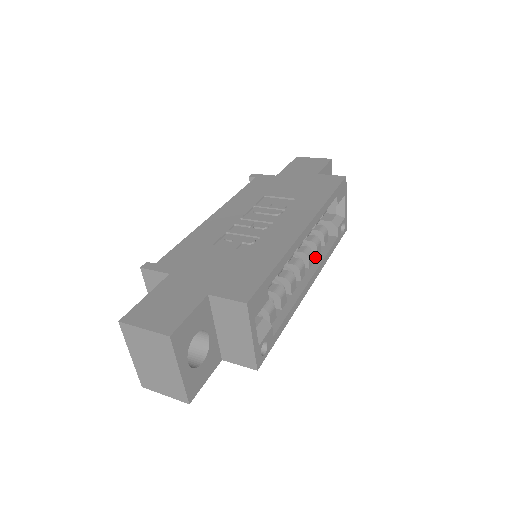
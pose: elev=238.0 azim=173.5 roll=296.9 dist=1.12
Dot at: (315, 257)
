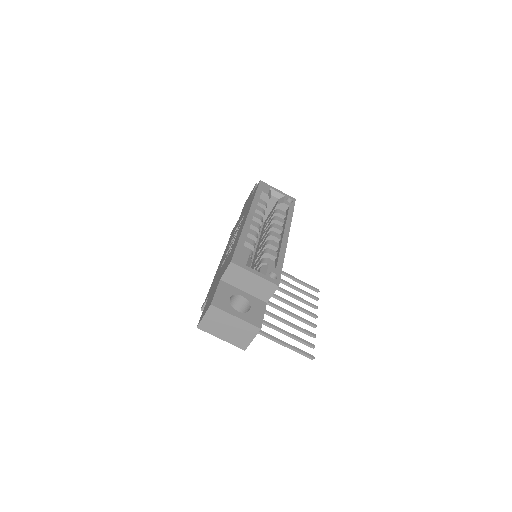
Dot at: (283, 225)
